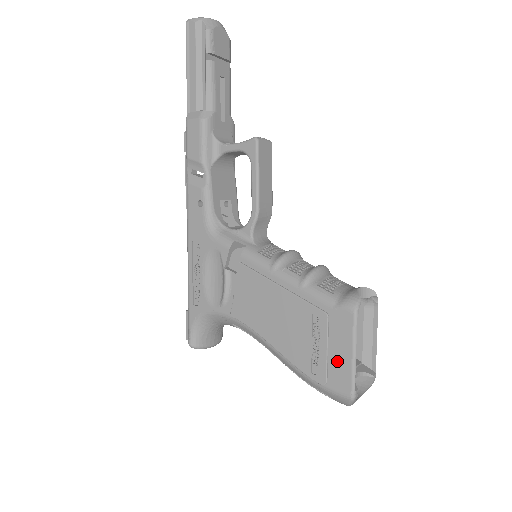
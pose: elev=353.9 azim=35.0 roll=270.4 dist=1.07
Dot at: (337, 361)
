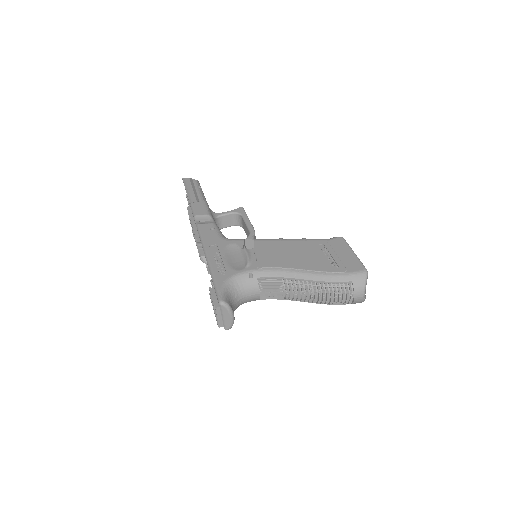
Dot at: (346, 259)
